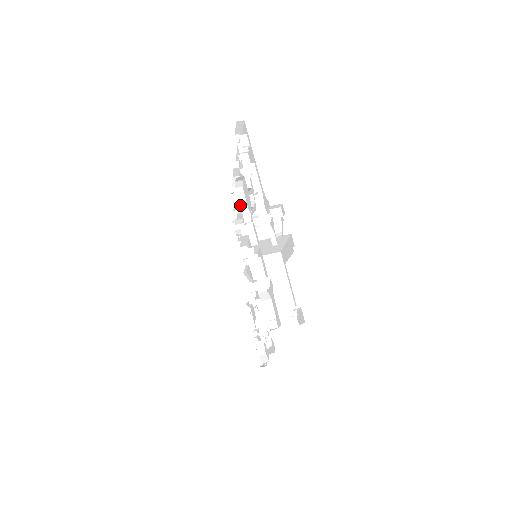
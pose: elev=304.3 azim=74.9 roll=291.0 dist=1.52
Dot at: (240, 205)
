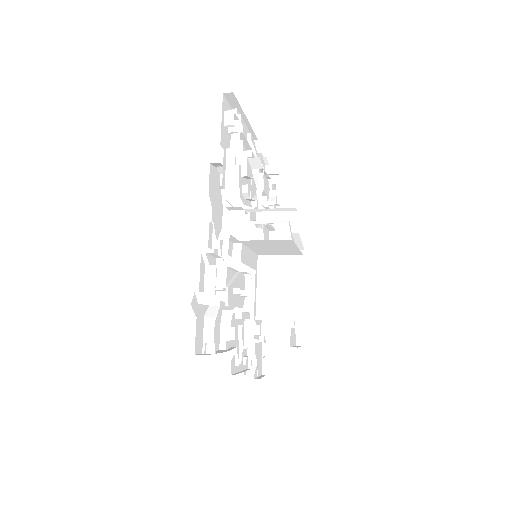
Dot at: occluded
